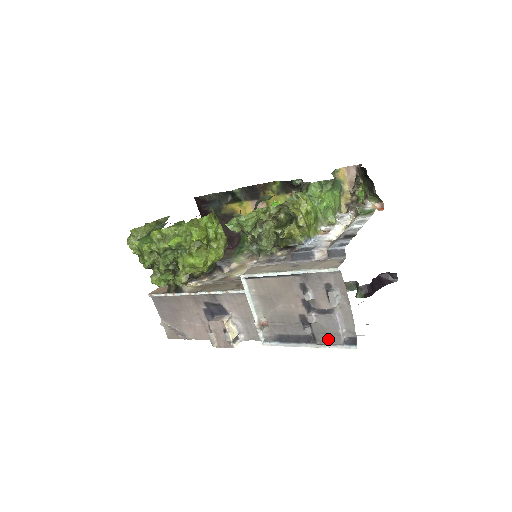
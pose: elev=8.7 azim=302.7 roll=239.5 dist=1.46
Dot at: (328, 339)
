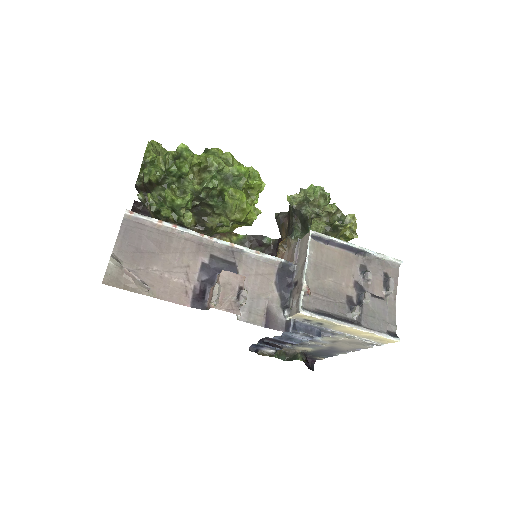
Dot at: (375, 324)
